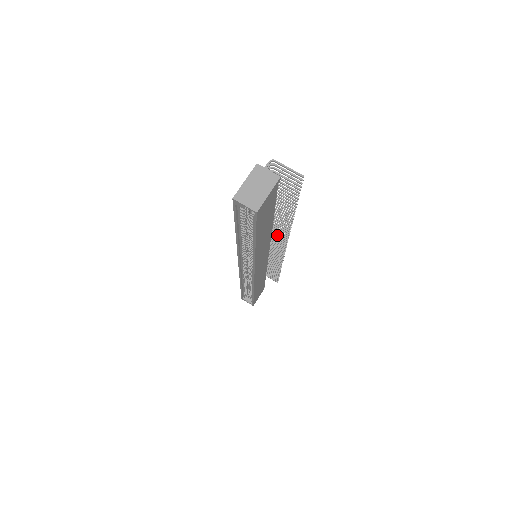
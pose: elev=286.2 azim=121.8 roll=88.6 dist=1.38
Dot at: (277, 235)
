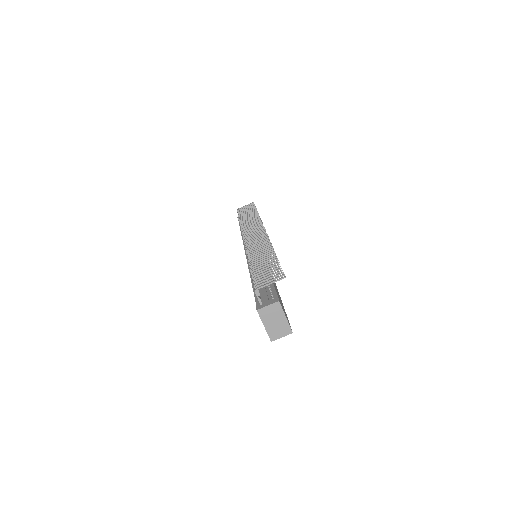
Dot at: (256, 238)
